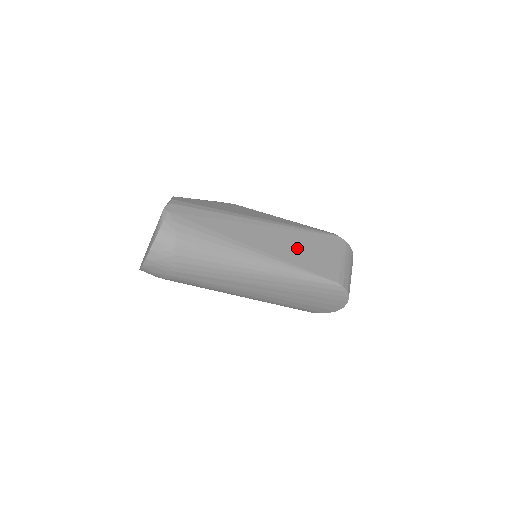
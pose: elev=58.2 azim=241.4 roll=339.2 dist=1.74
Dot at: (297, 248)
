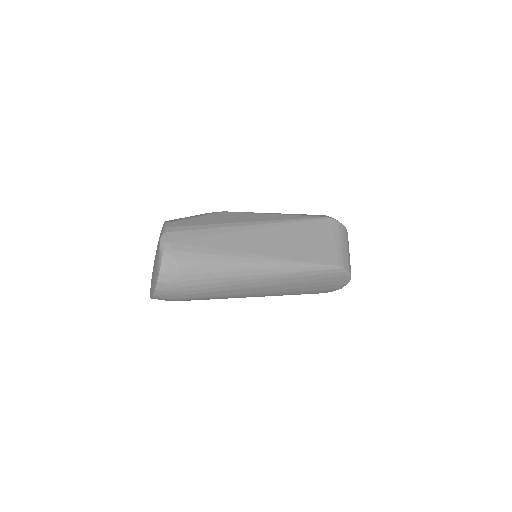
Dot at: (294, 242)
